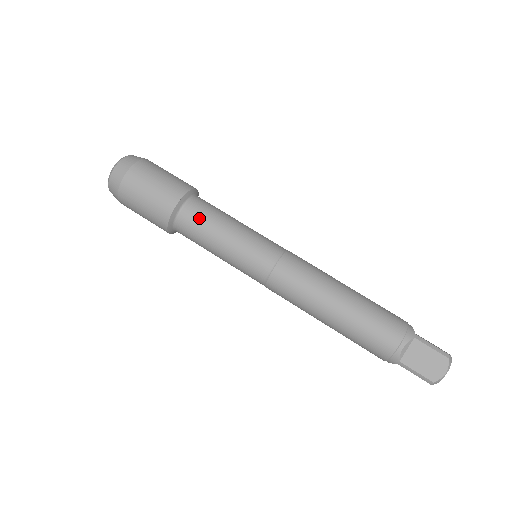
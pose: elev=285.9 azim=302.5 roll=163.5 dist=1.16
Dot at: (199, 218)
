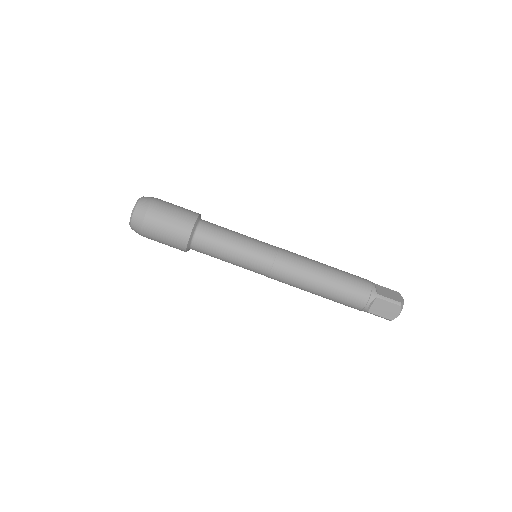
Dot at: (208, 244)
